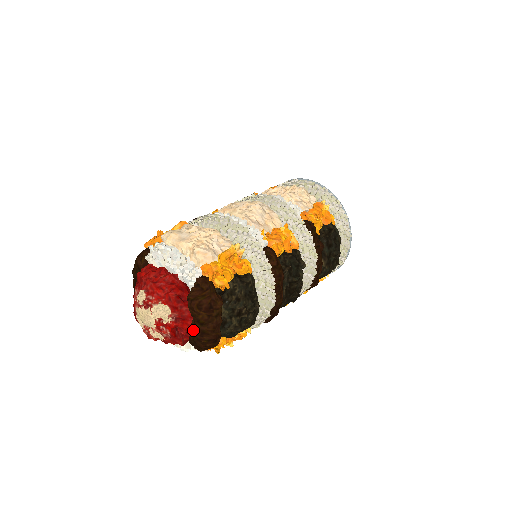
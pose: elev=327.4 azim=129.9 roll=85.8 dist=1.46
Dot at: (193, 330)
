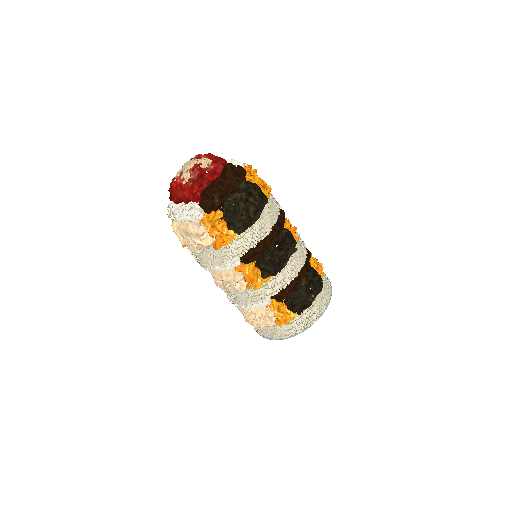
Dot at: (214, 181)
